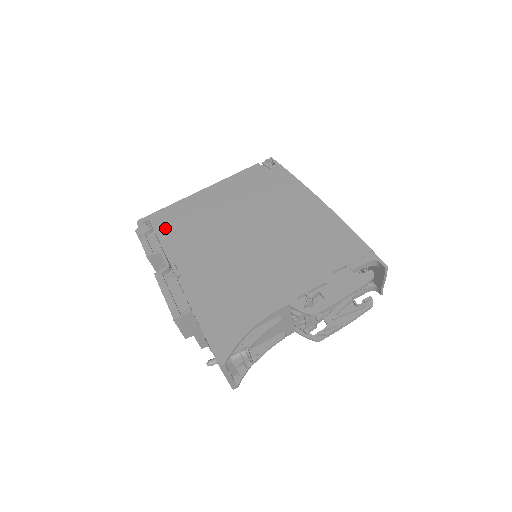
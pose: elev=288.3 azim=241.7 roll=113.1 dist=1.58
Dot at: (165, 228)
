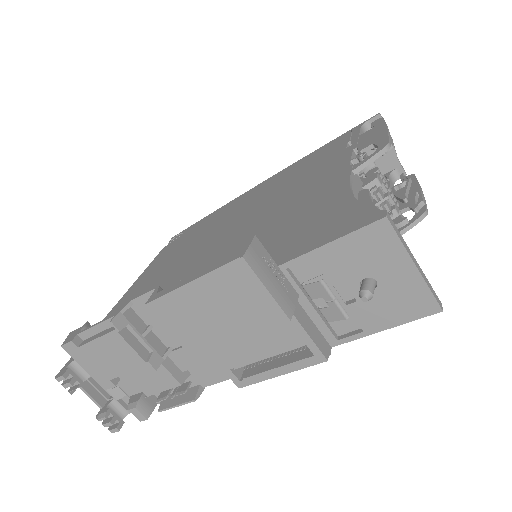
Dot at: occluded
